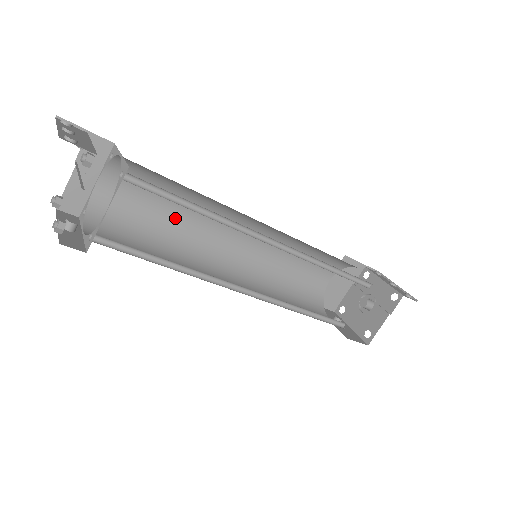
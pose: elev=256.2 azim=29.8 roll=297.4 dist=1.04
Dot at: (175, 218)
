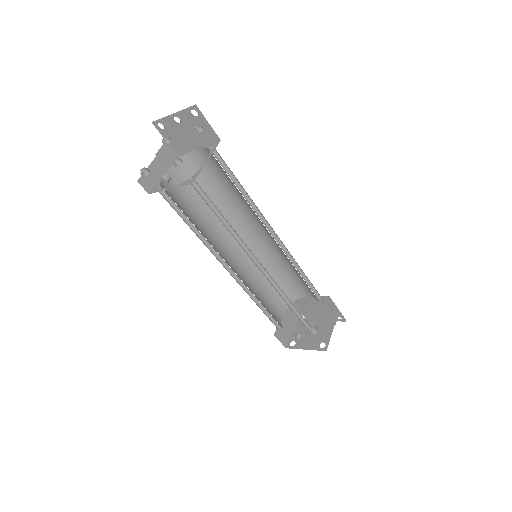
Dot at: (202, 221)
